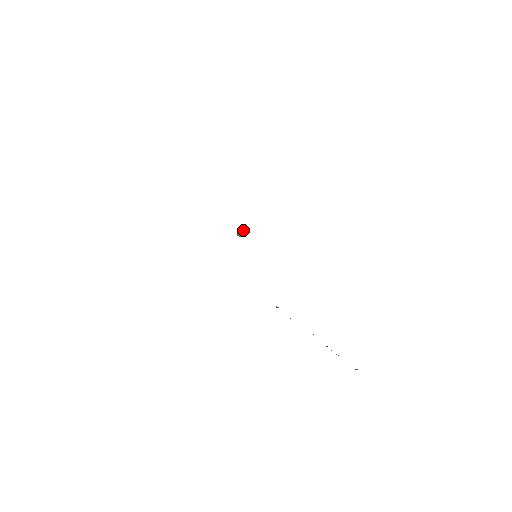
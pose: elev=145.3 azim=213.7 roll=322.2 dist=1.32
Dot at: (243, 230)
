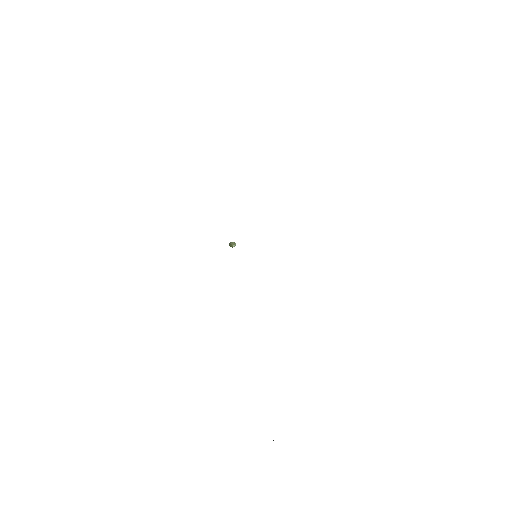
Dot at: occluded
